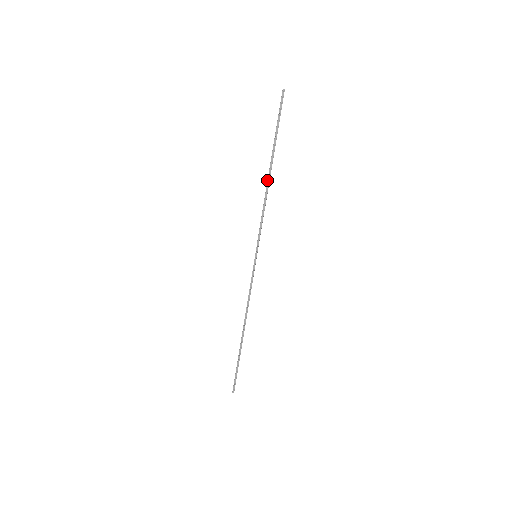
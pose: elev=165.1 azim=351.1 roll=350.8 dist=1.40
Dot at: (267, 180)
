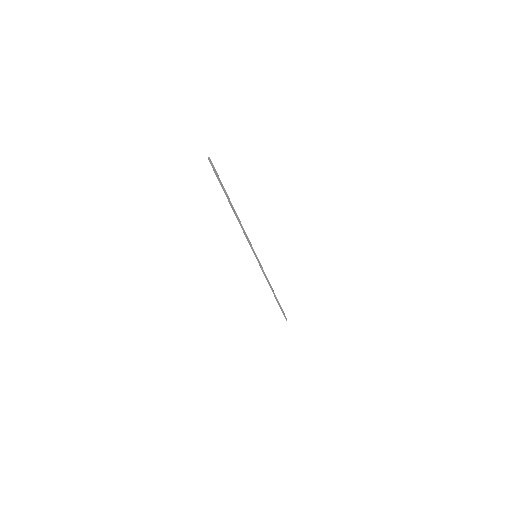
Dot at: (235, 215)
